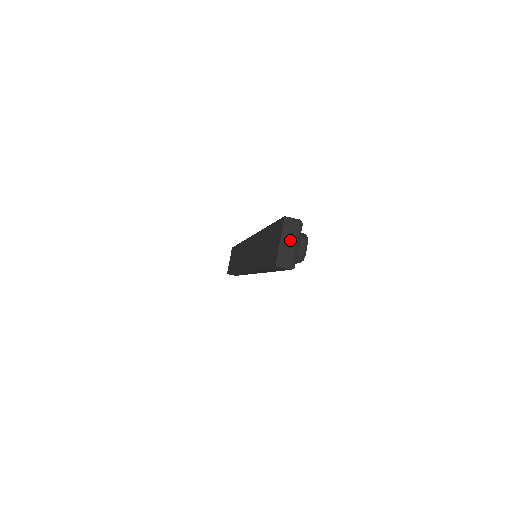
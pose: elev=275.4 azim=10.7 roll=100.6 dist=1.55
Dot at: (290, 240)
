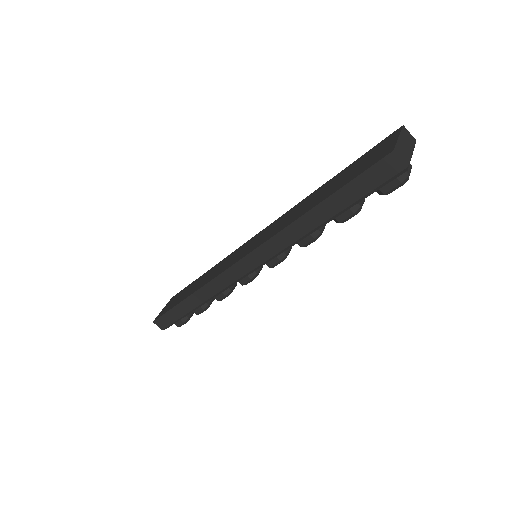
Dot at: (407, 145)
